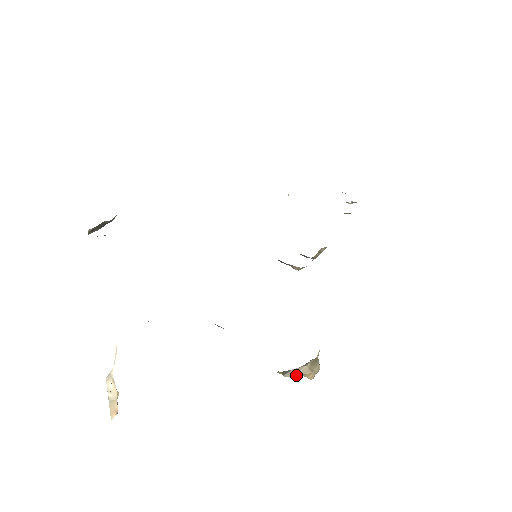
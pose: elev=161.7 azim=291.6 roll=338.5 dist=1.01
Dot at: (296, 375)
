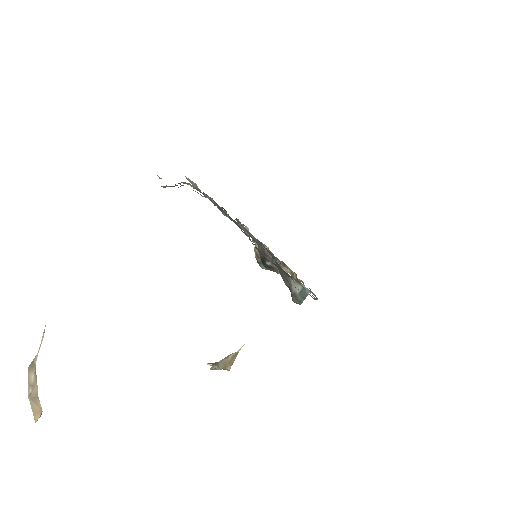
Dot at: (222, 366)
